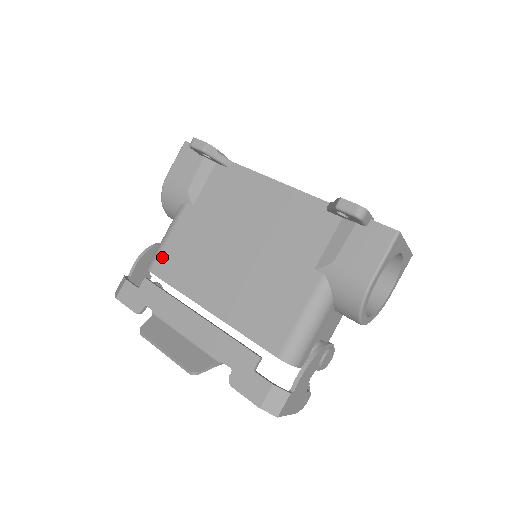
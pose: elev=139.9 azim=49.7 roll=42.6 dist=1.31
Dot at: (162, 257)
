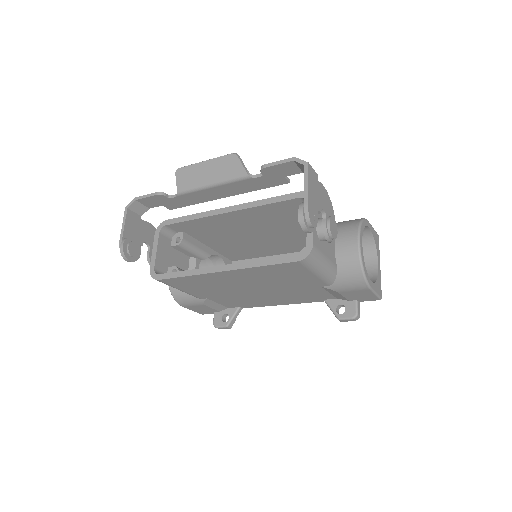
Dot at: occluded
